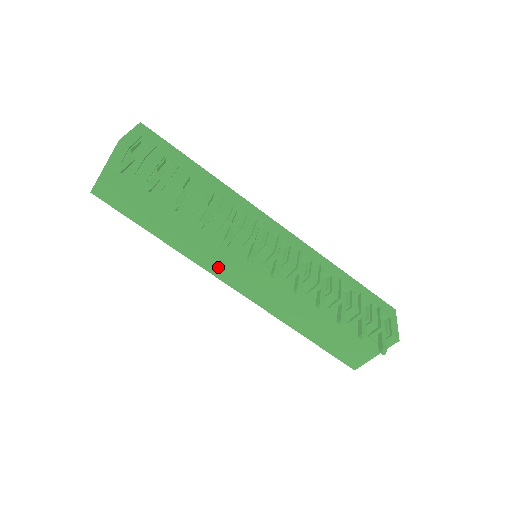
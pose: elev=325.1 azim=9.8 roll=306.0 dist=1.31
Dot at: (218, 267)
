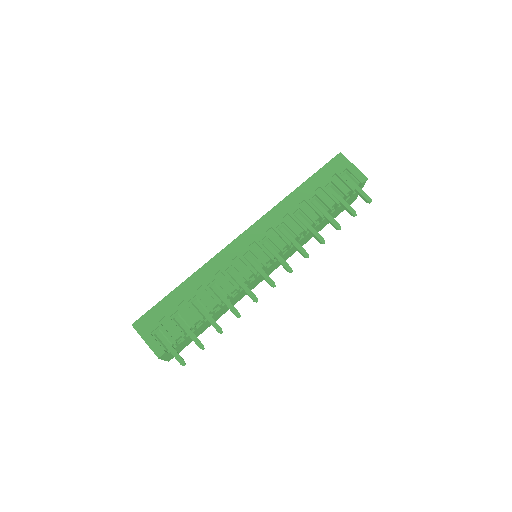
Dot at: (252, 287)
